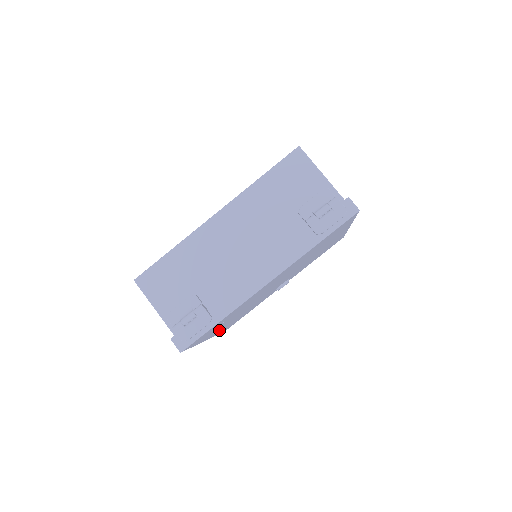
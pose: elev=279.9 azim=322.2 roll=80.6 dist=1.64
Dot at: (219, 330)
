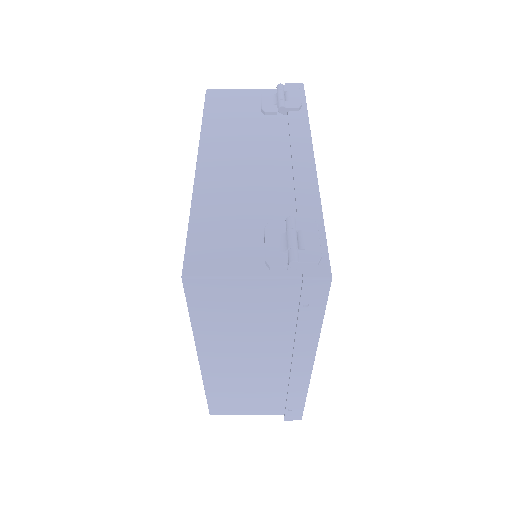
Dot at: occluded
